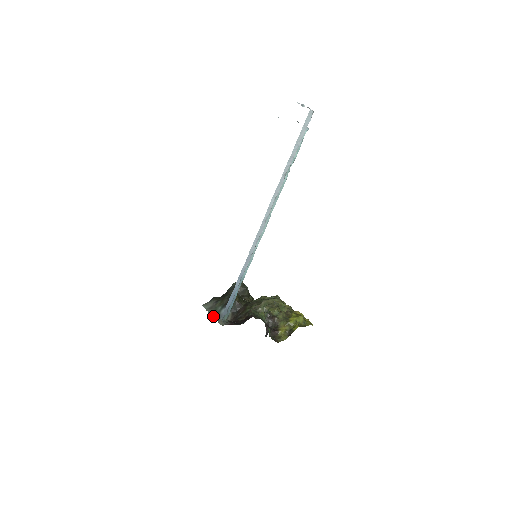
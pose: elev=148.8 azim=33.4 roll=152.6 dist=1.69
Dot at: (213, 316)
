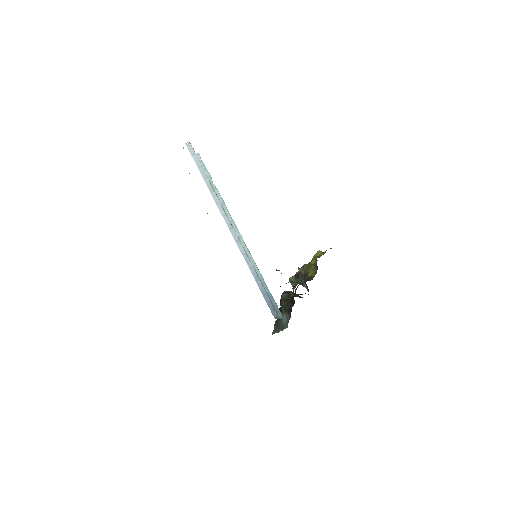
Dot at: occluded
